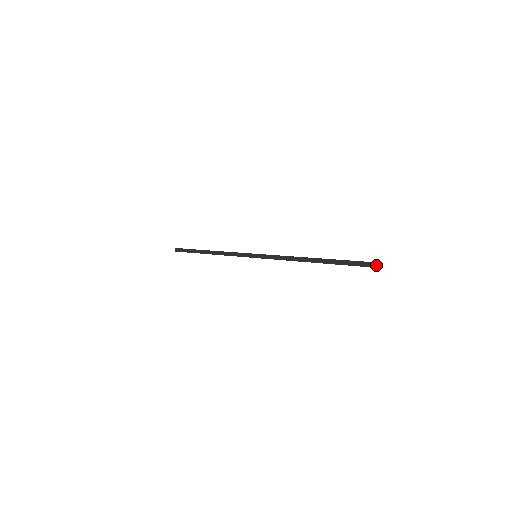
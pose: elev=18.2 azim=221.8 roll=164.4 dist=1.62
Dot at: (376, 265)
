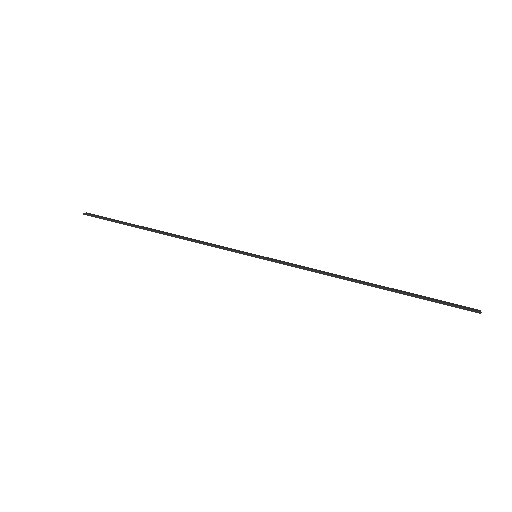
Dot at: (474, 309)
